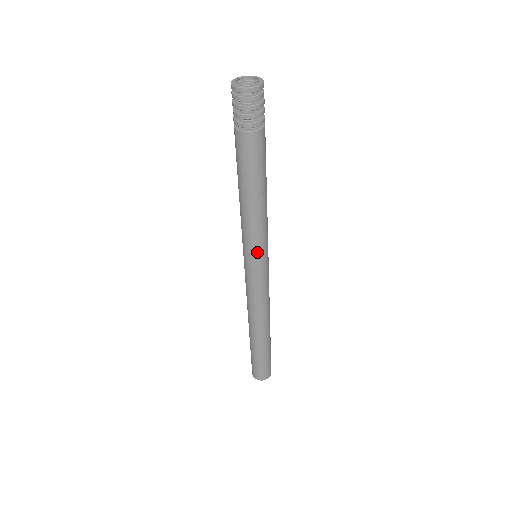
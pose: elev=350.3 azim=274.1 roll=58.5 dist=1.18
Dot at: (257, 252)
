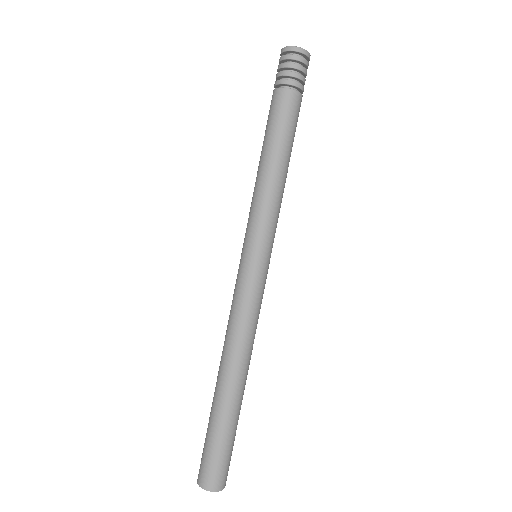
Dot at: (265, 239)
